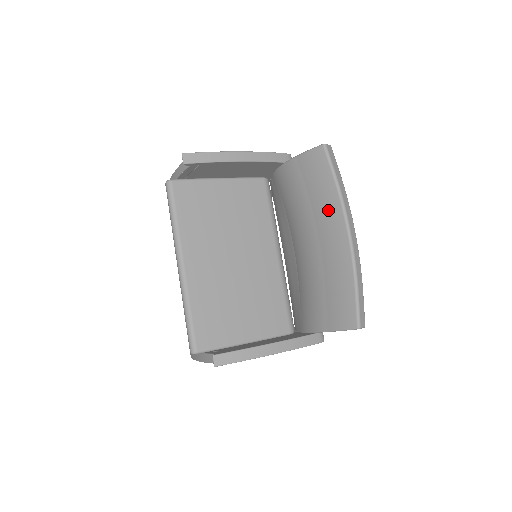
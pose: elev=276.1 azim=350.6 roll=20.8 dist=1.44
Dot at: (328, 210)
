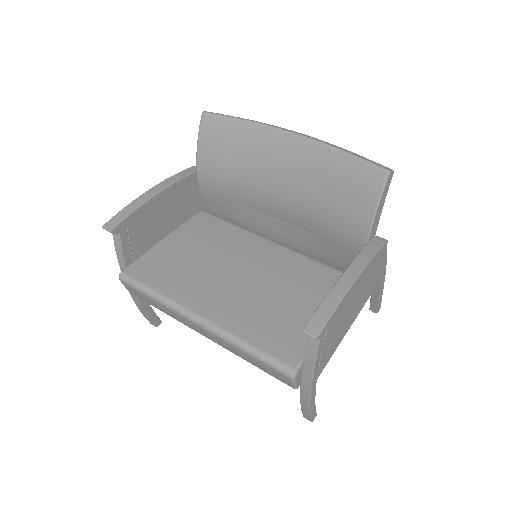
Dot at: (259, 144)
